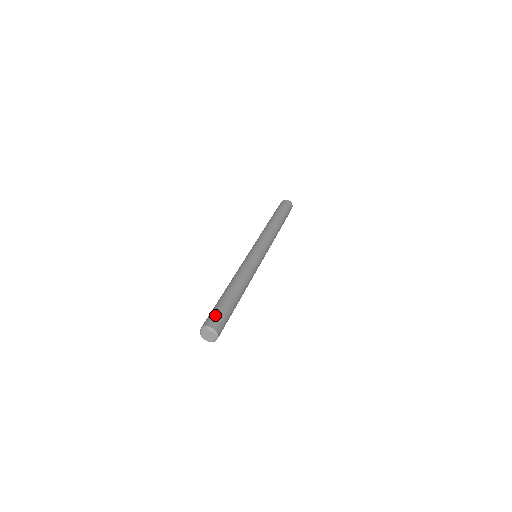
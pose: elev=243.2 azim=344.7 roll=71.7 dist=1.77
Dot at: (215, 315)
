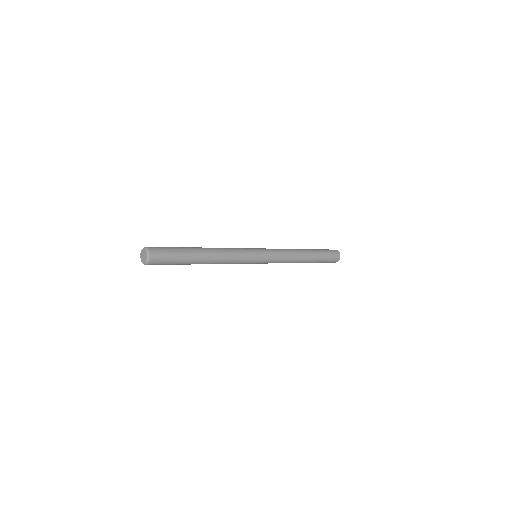
Dot at: (164, 251)
